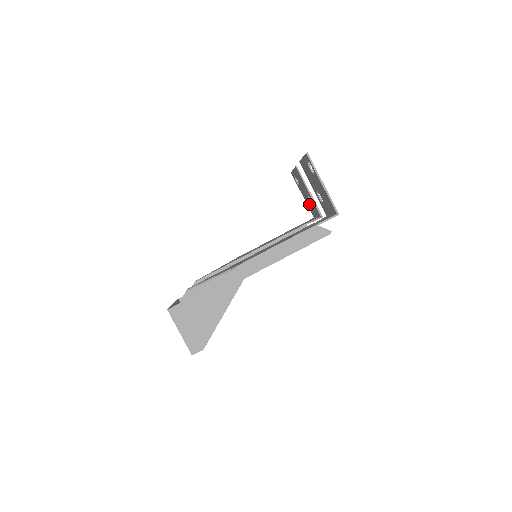
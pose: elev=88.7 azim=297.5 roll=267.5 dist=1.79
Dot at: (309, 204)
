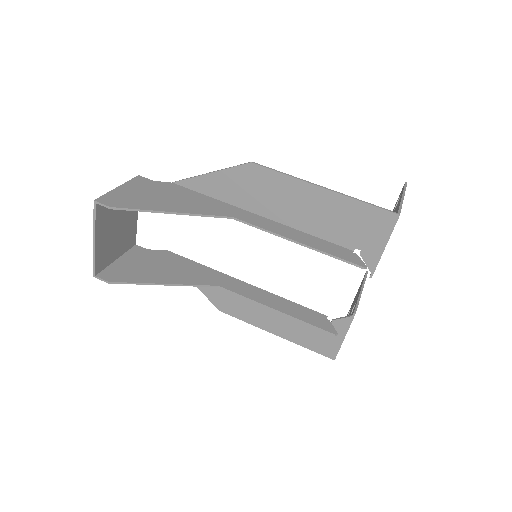
Dot at: occluded
